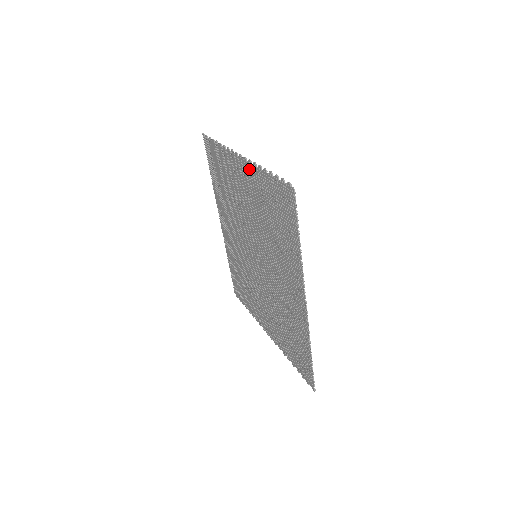
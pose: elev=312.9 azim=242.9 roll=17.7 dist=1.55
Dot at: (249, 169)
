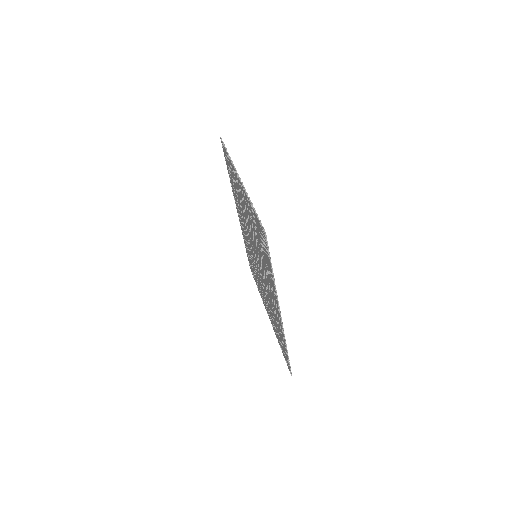
Dot at: (244, 194)
